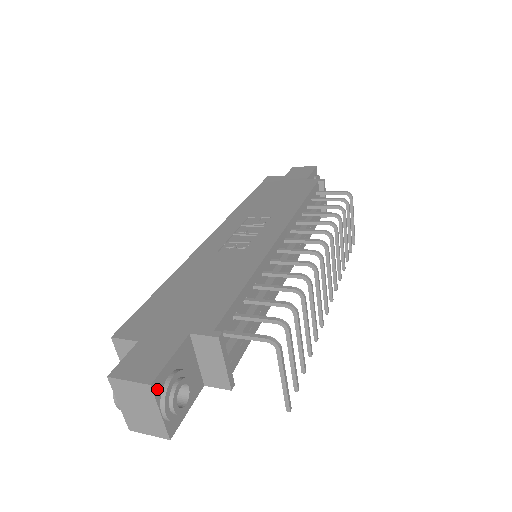
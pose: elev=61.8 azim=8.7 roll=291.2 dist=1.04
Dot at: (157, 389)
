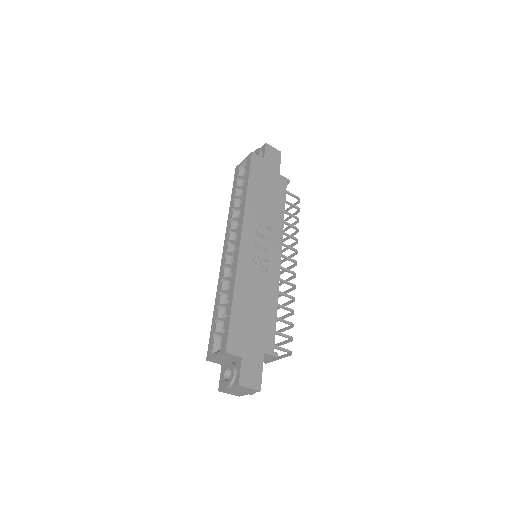
Dot at: (258, 389)
